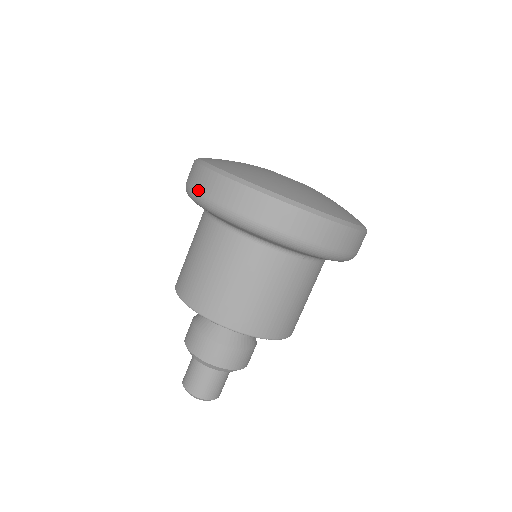
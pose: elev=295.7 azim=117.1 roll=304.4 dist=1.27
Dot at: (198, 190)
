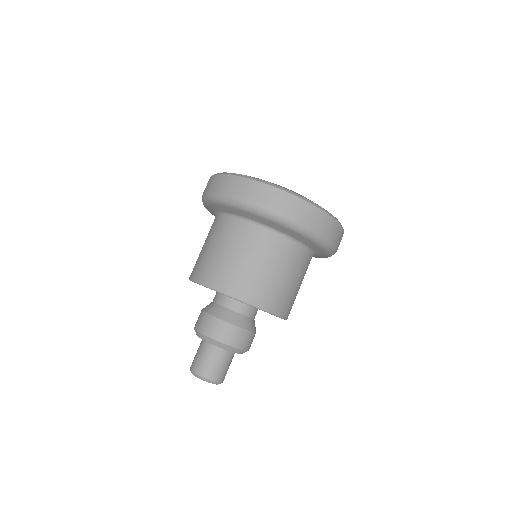
Dot at: occluded
